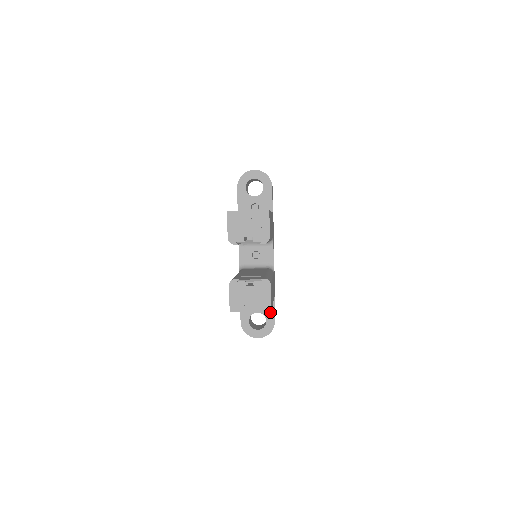
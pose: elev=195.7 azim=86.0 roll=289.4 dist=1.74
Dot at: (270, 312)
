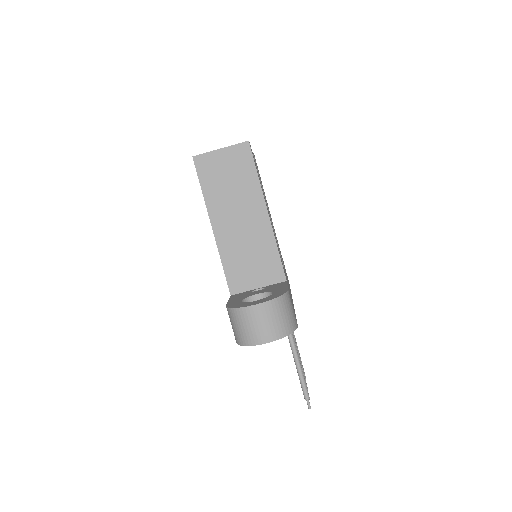
Dot at: (279, 288)
